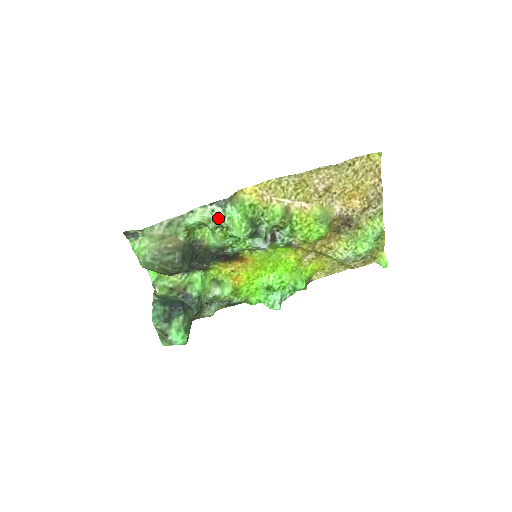
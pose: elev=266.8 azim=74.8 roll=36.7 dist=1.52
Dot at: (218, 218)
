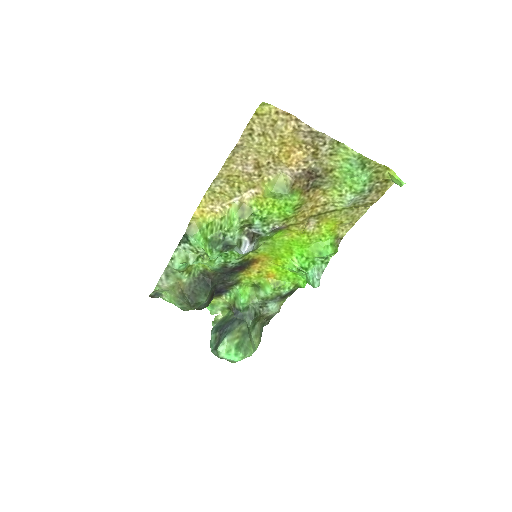
Dot at: (193, 251)
